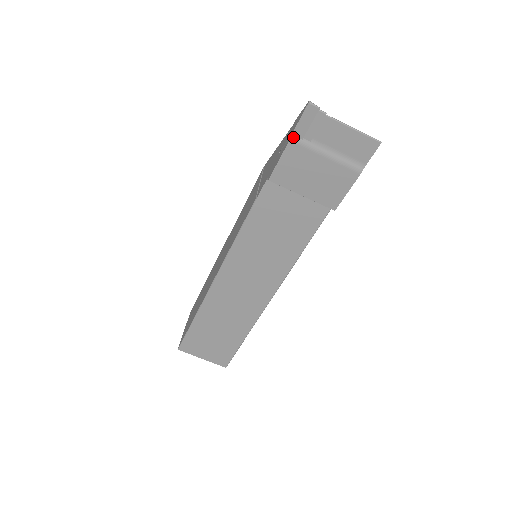
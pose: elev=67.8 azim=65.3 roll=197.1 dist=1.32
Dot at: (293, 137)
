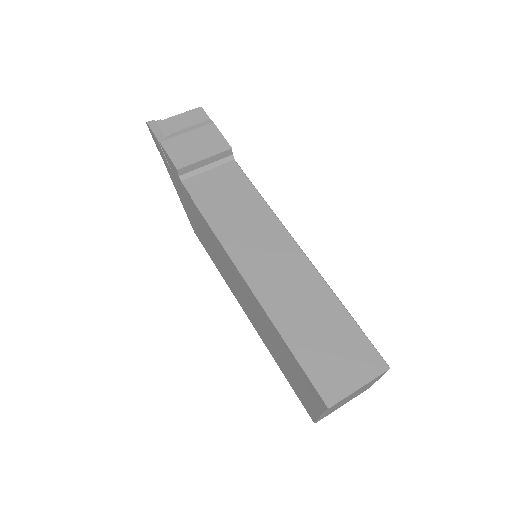
Dot at: (160, 140)
